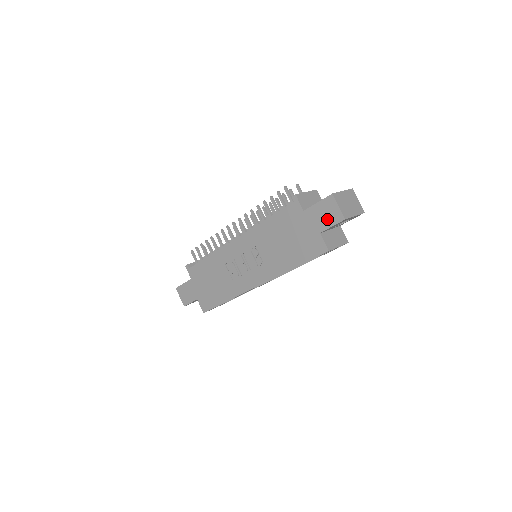
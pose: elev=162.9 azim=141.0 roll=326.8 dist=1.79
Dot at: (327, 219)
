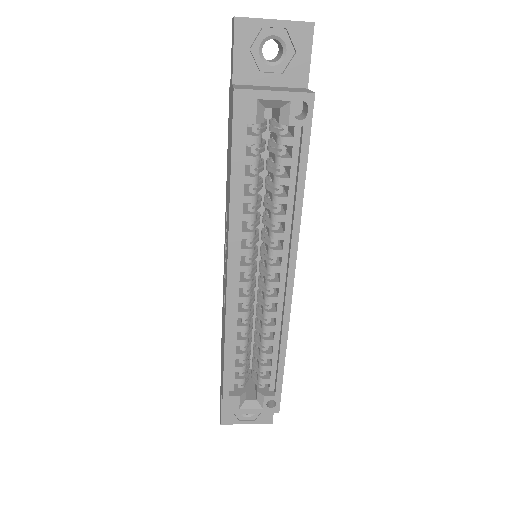
Dot at: (232, 54)
